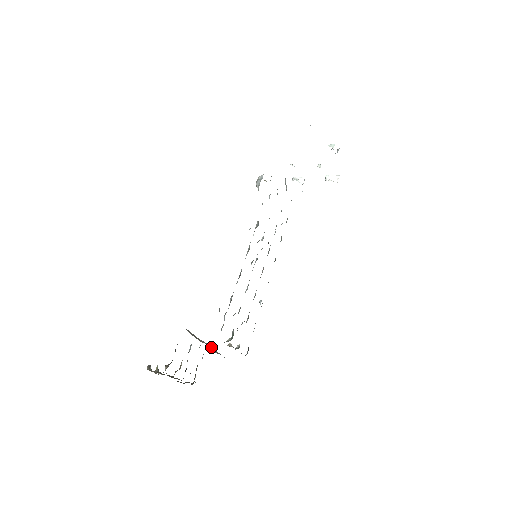
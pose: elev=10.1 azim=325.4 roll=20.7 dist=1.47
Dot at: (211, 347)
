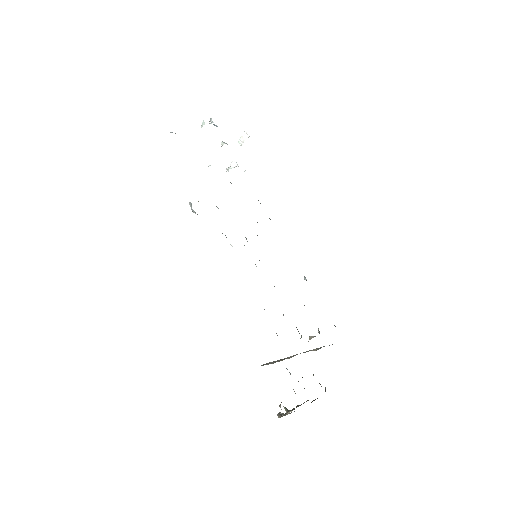
Dot at: (307, 351)
